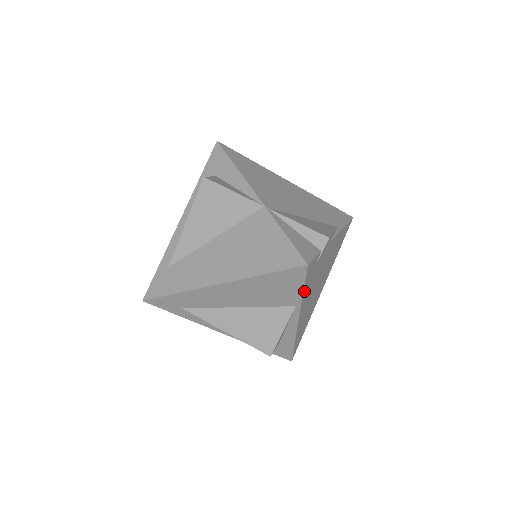
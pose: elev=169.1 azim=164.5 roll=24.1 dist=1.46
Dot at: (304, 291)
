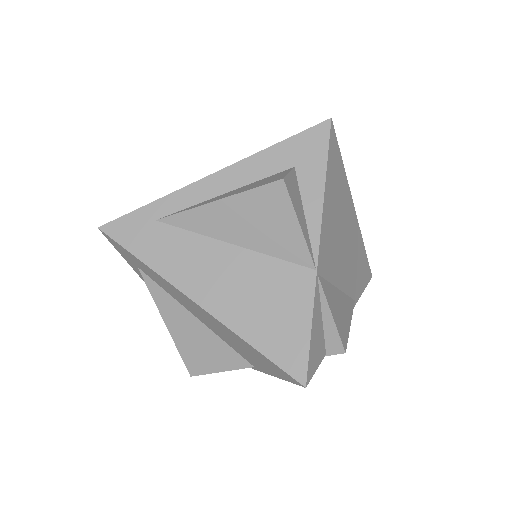
Dot at: occluded
